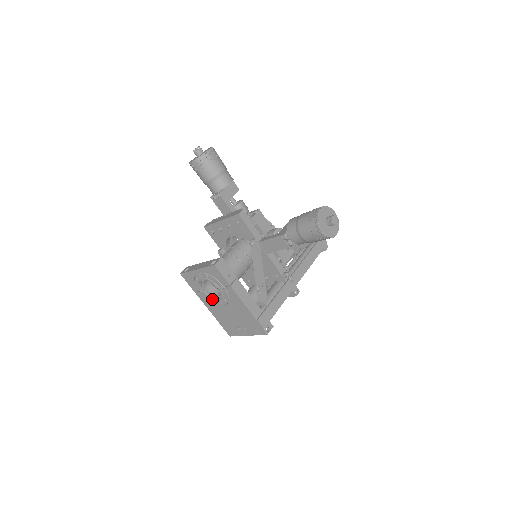
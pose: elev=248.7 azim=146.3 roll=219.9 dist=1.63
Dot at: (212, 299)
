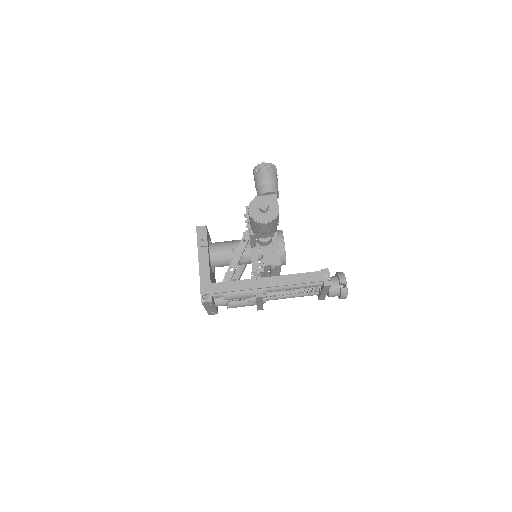
Dot at: occluded
